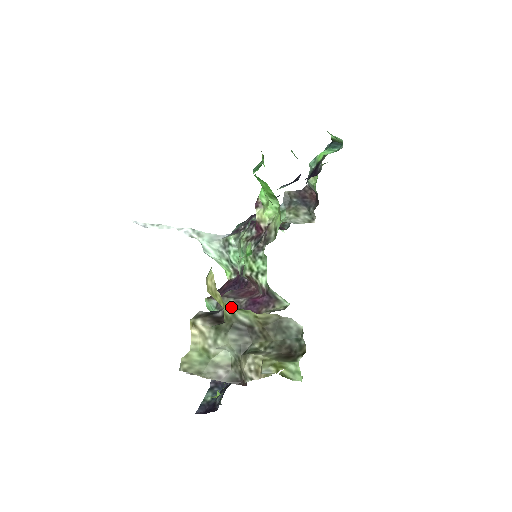
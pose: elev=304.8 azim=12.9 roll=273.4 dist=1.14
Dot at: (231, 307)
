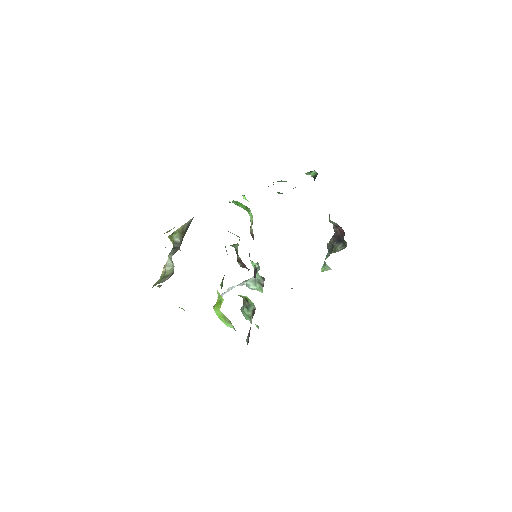
Dot at: (171, 237)
